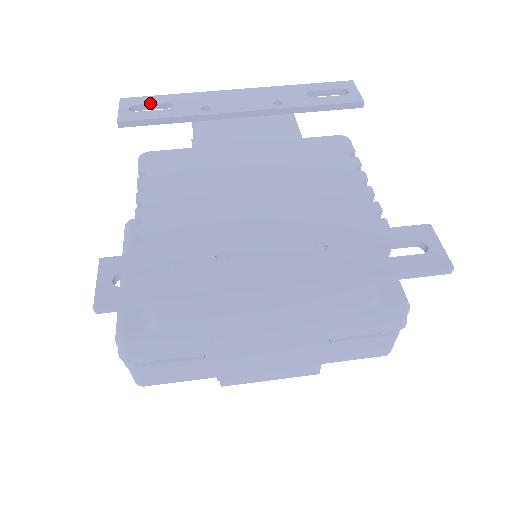
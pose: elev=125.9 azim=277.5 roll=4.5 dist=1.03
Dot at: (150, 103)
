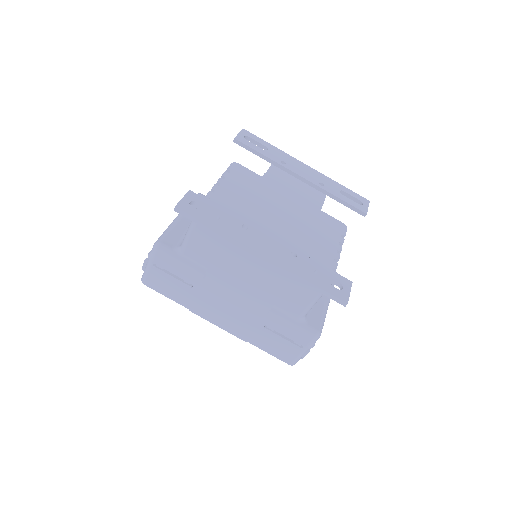
Dot at: (257, 141)
